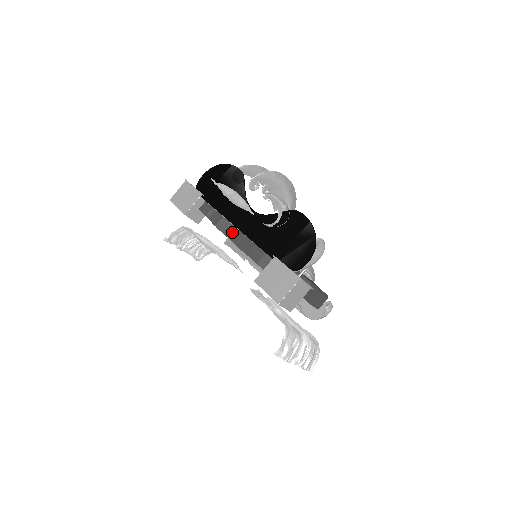
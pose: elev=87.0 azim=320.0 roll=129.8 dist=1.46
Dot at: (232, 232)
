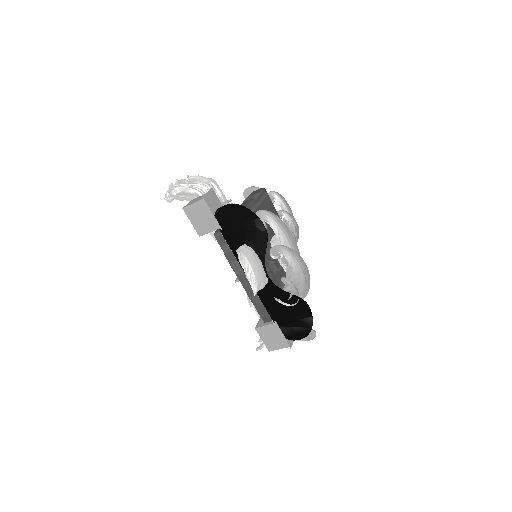
Dot at: (244, 279)
